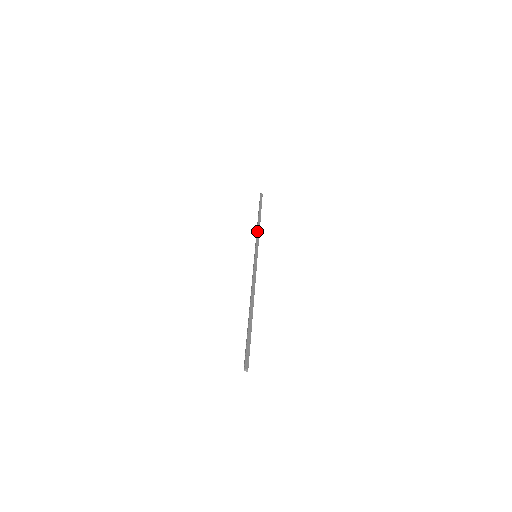
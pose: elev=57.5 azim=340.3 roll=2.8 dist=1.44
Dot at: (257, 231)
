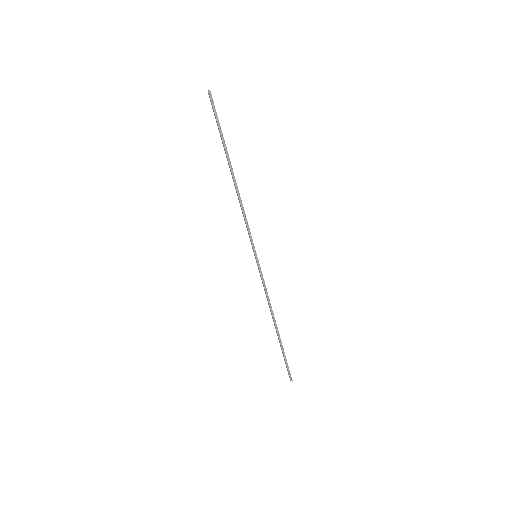
Dot at: (269, 299)
